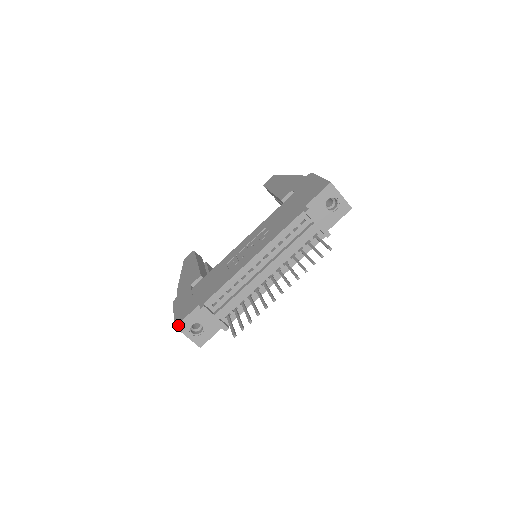
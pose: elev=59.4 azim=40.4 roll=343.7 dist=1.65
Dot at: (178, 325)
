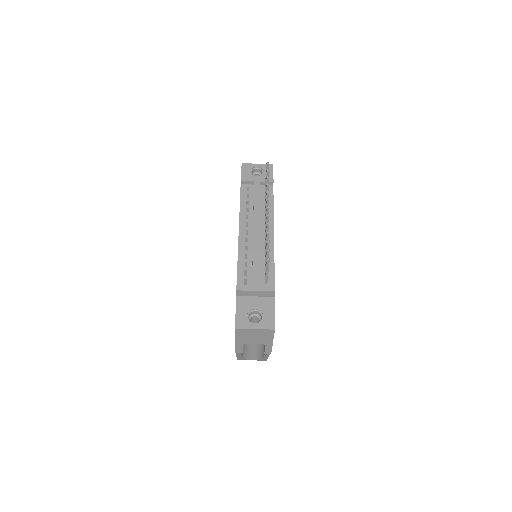
Dot at: (236, 325)
